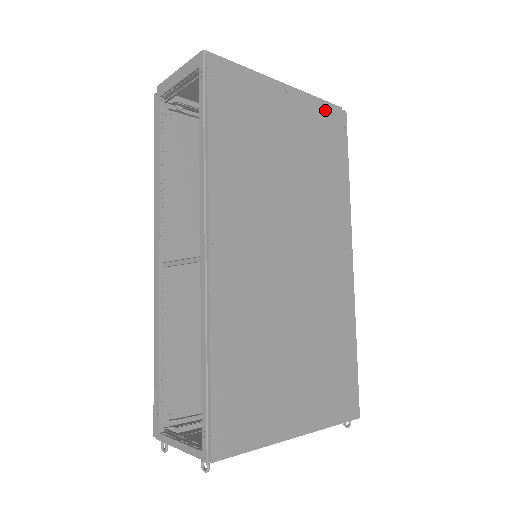
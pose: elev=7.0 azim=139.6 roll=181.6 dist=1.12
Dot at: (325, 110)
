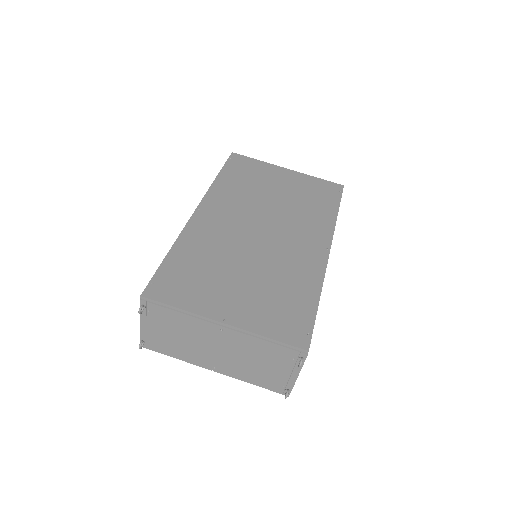
Dot at: (321, 182)
